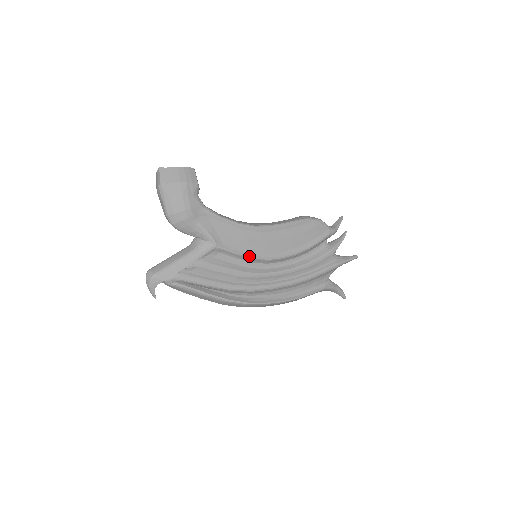
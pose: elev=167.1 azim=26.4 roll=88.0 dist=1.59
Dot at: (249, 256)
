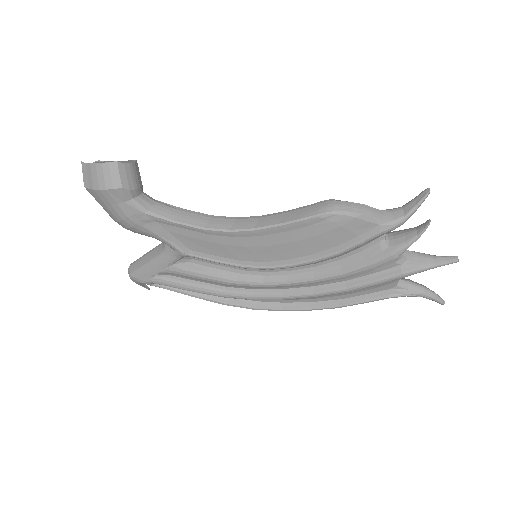
Dot at: (233, 265)
